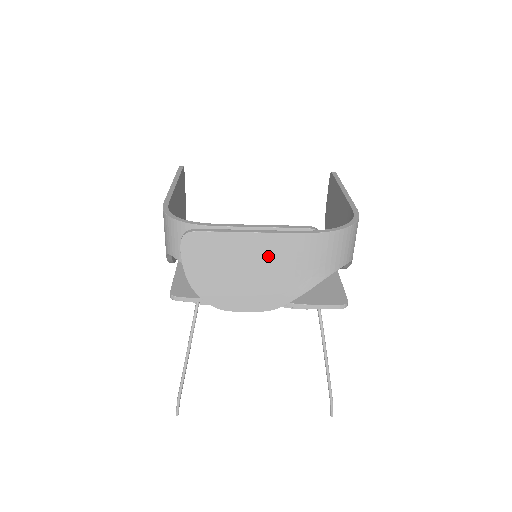
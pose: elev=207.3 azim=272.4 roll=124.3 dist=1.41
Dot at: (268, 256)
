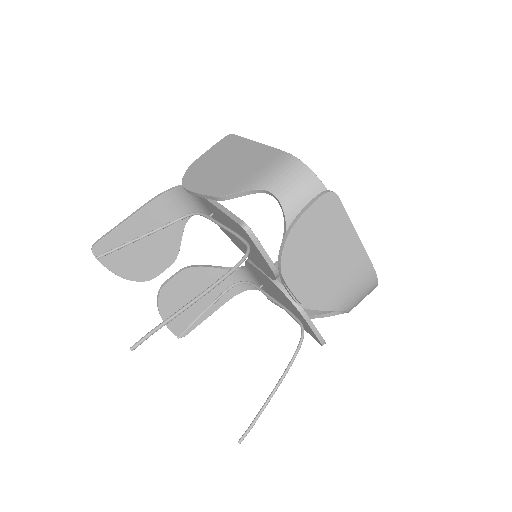
Dot at: (346, 262)
